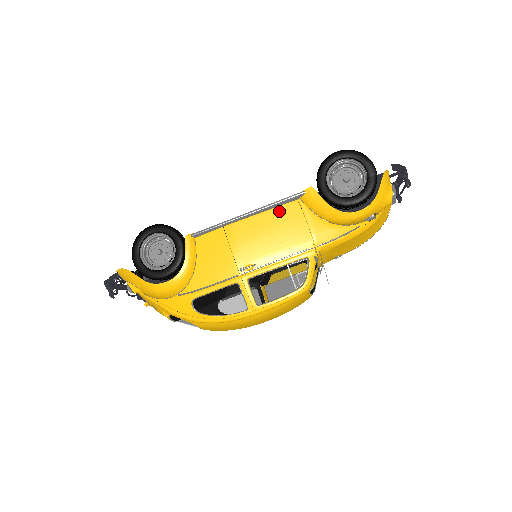
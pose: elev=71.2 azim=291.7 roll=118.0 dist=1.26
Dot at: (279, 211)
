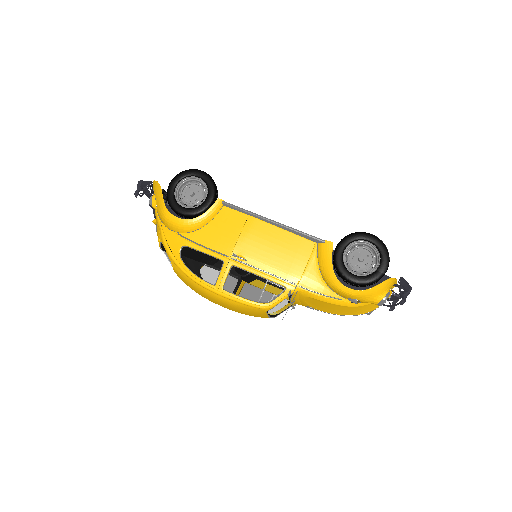
Dot at: (296, 239)
